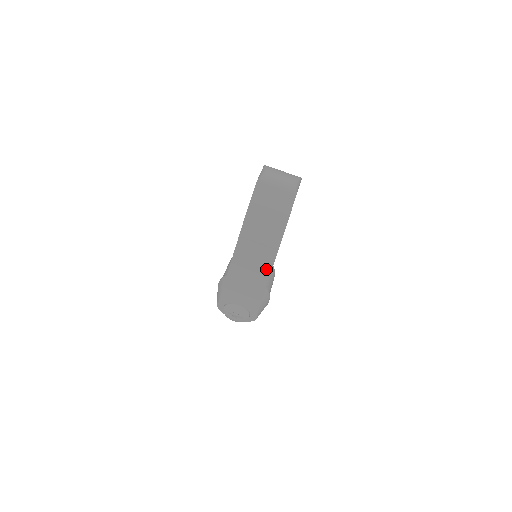
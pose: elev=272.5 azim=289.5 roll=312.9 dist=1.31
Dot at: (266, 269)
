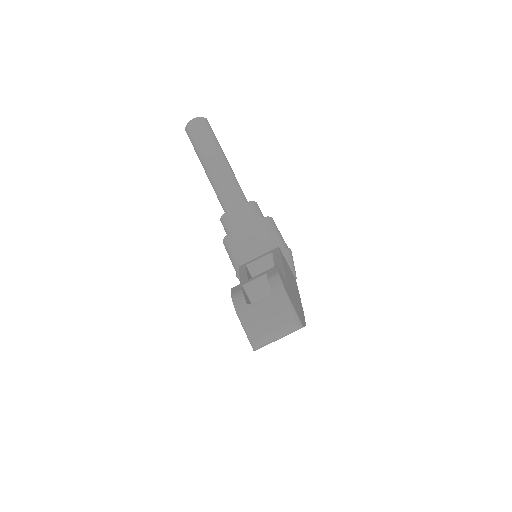
Dot at: occluded
